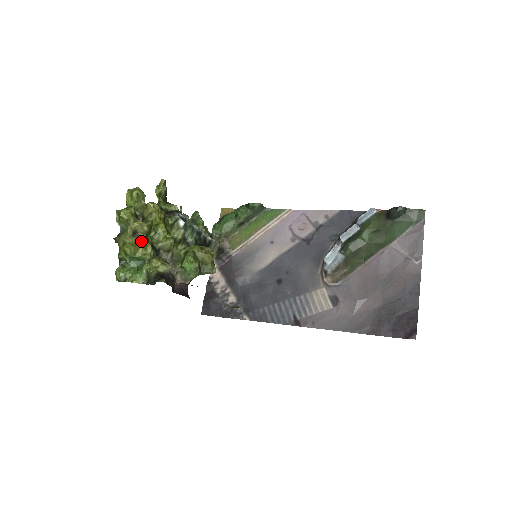
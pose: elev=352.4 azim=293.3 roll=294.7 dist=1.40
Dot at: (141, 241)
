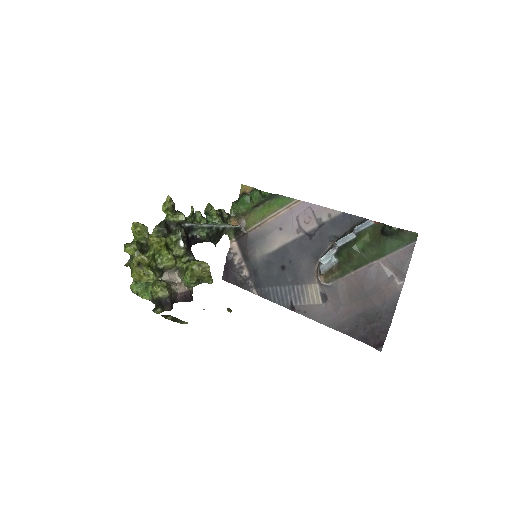
Dot at: (144, 270)
